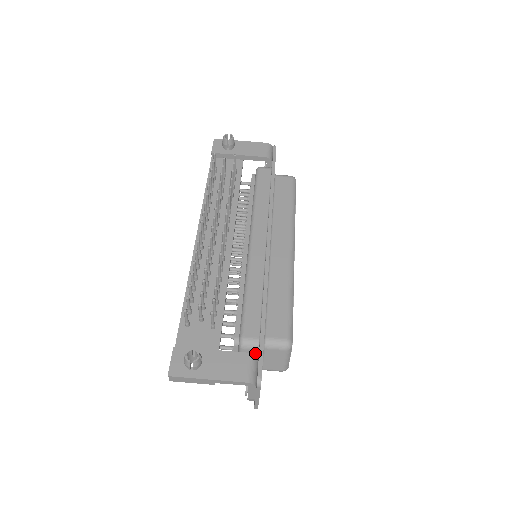
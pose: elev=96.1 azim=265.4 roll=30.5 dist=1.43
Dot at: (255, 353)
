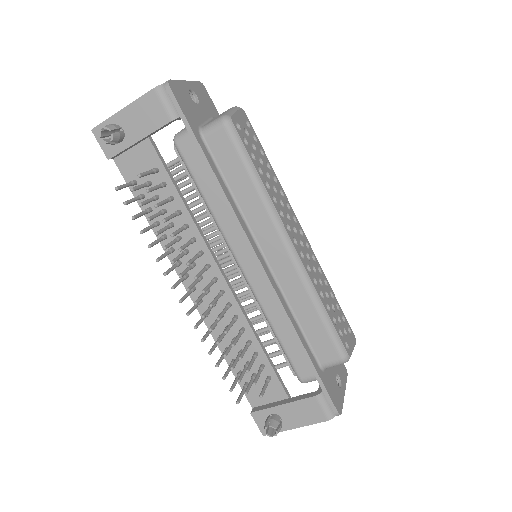
Dot at: occluded
